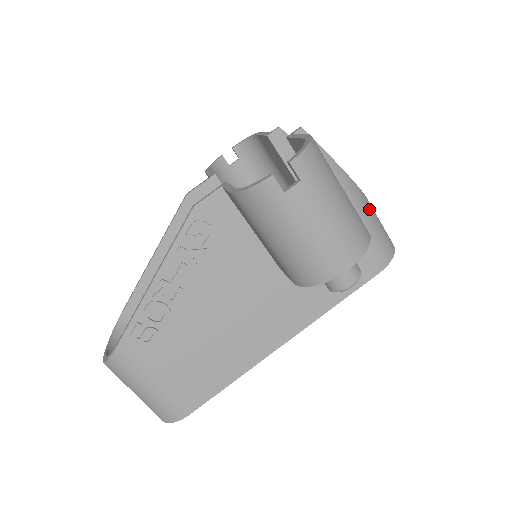
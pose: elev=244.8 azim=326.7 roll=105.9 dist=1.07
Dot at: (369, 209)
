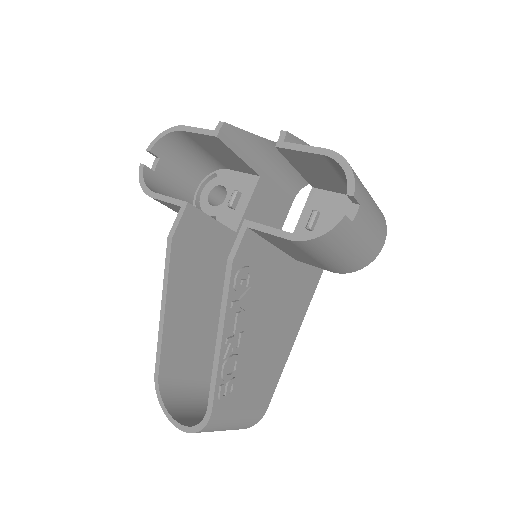
Dot at: occluded
